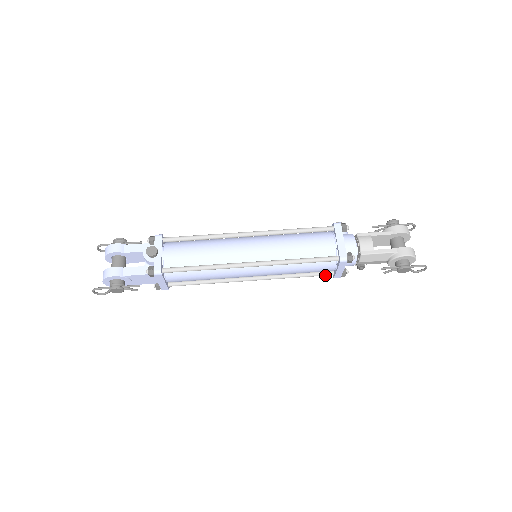
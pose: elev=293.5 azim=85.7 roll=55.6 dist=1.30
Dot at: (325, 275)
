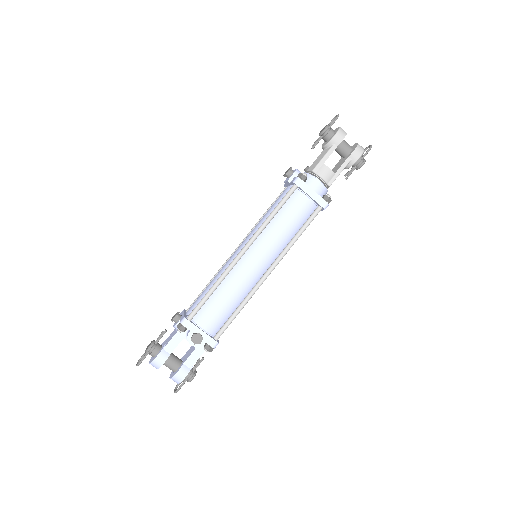
Dot at: occluded
